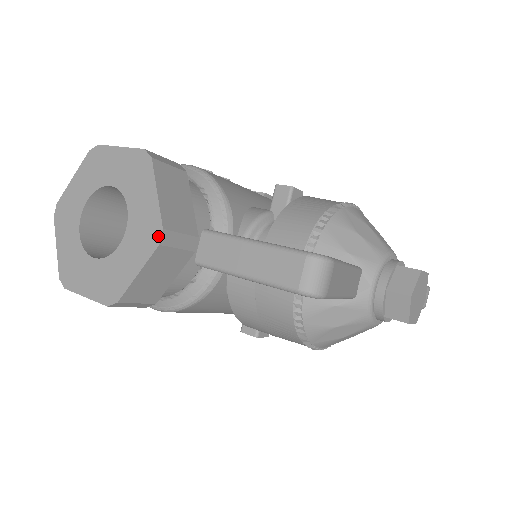
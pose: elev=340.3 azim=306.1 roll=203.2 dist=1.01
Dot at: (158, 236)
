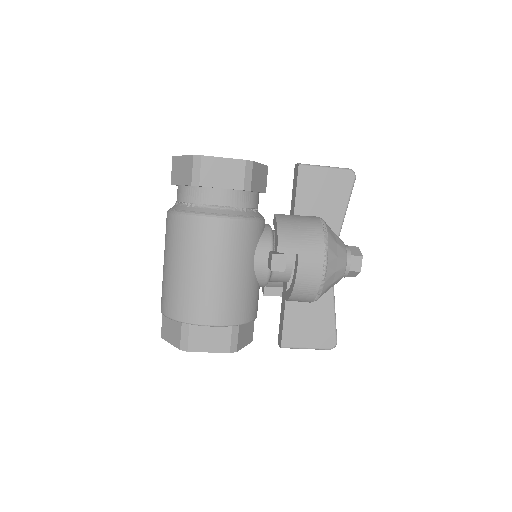
Dot at: occluded
